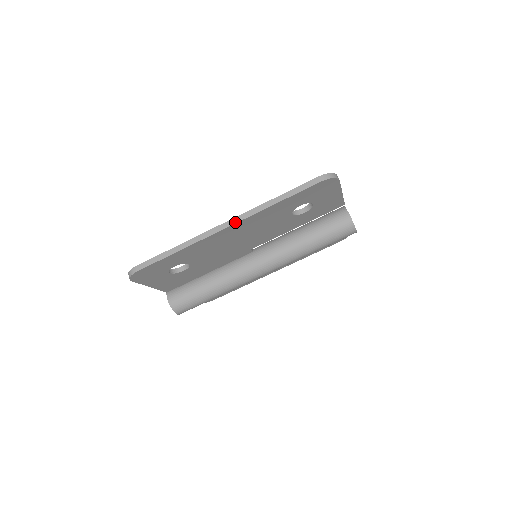
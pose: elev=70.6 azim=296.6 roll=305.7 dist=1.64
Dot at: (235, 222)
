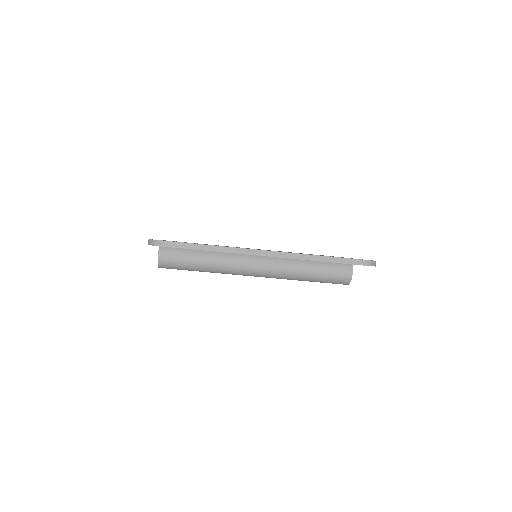
Dot at: (276, 256)
